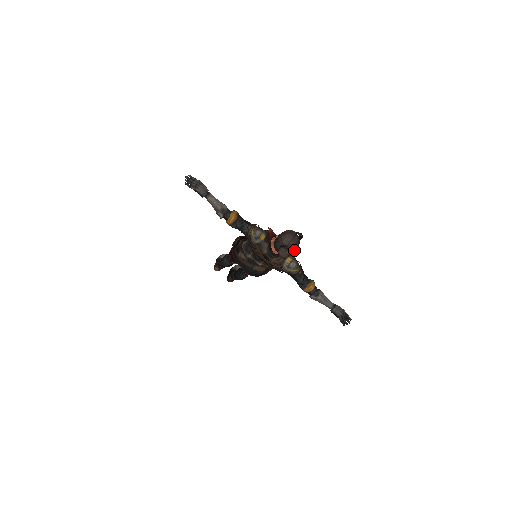
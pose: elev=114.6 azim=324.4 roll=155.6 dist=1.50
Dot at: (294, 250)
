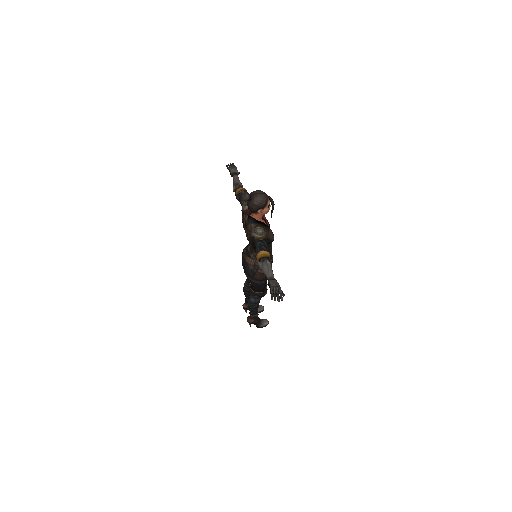
Dot at: (257, 203)
